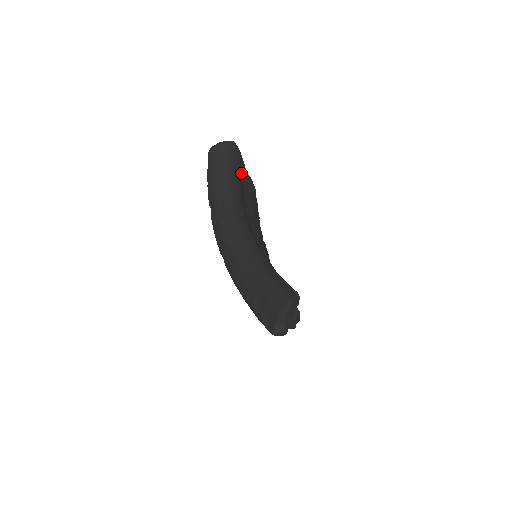
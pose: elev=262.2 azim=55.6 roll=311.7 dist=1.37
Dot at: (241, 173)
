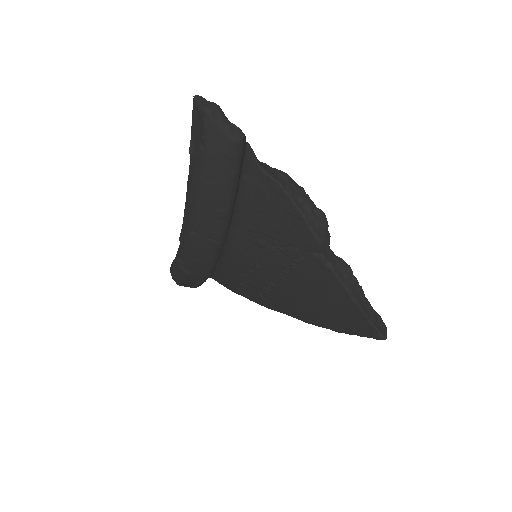
Dot at: occluded
